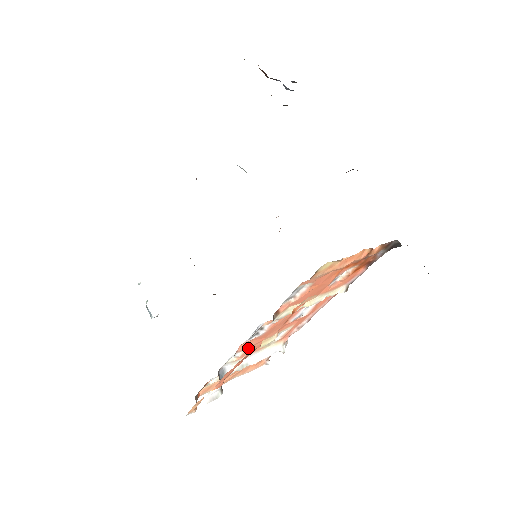
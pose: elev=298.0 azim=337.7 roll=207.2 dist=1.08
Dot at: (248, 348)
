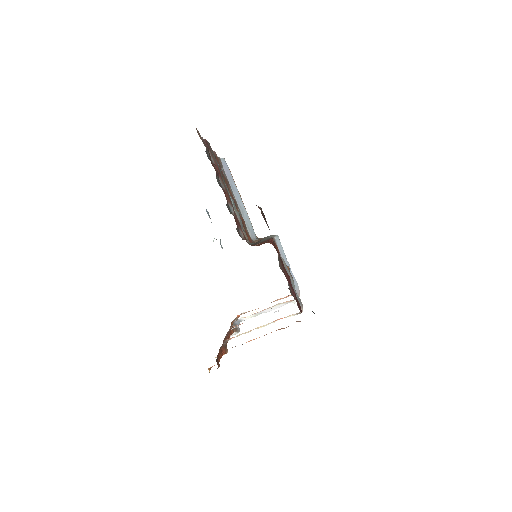
Dot at: occluded
